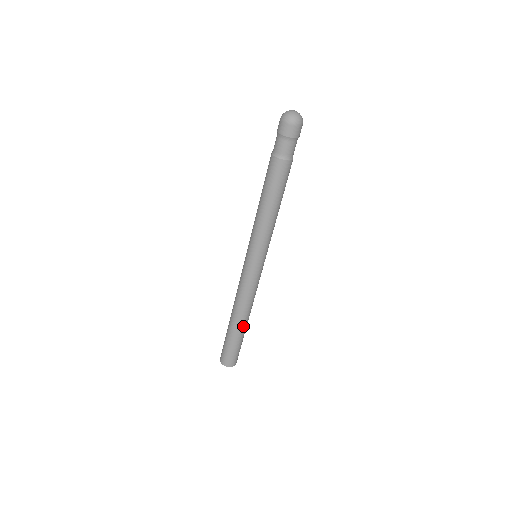
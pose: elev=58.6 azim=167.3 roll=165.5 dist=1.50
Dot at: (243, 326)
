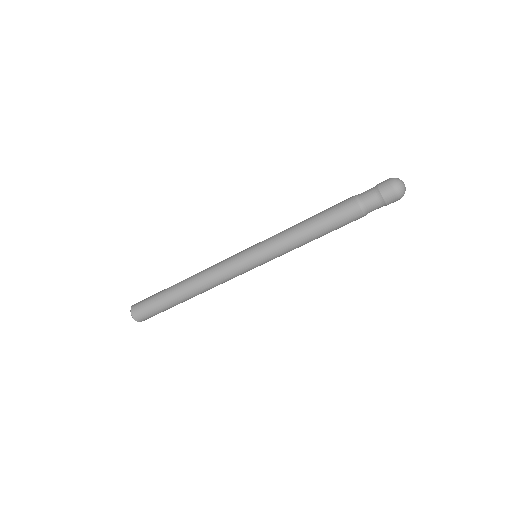
Dot at: occluded
